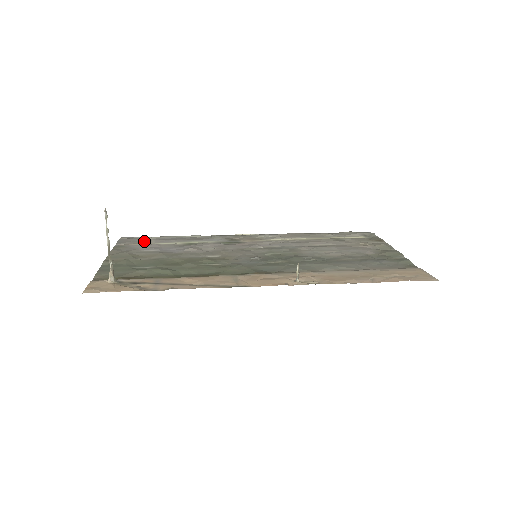
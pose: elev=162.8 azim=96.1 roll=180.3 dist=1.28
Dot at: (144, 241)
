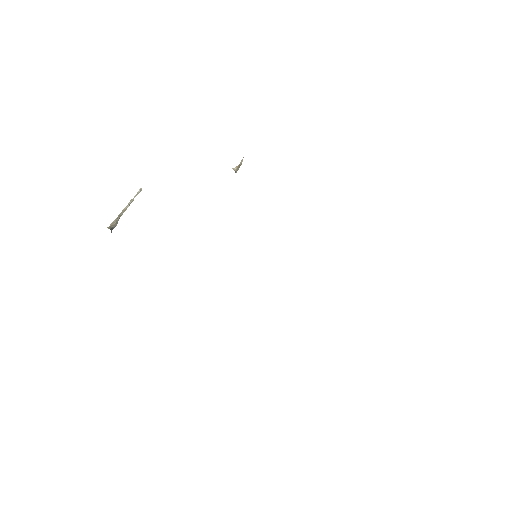
Dot at: occluded
